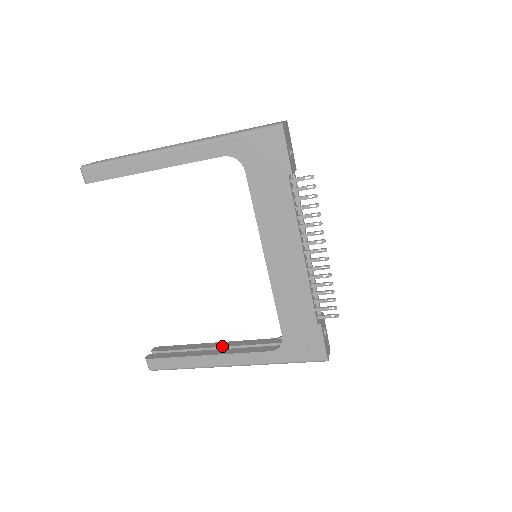
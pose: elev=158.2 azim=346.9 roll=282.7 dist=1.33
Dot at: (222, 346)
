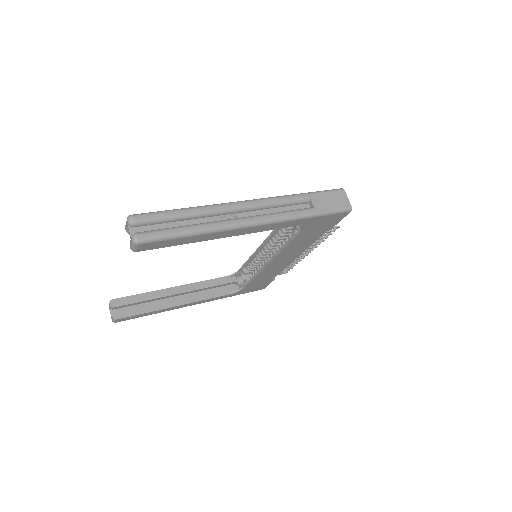
Dot at: (184, 292)
